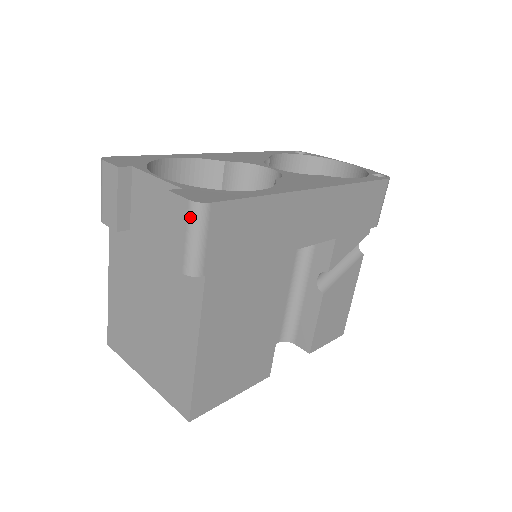
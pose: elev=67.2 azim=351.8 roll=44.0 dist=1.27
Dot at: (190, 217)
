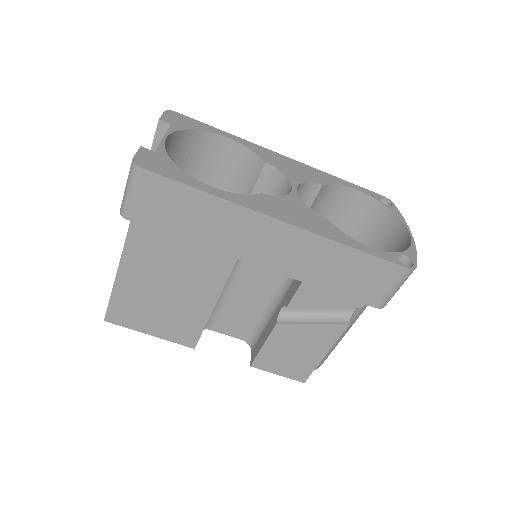
Dot at: (130, 171)
